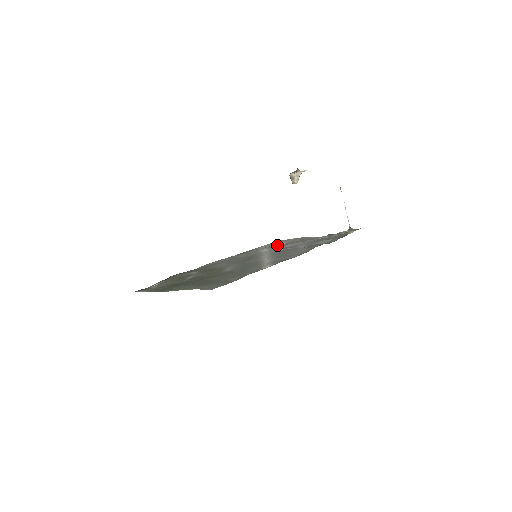
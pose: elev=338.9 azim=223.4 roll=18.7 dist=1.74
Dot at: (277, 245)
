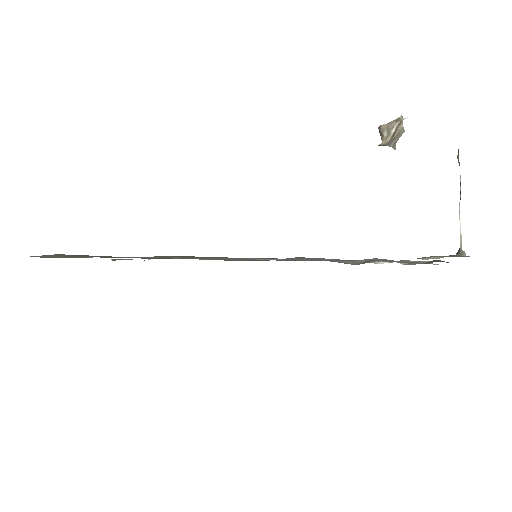
Dot at: (372, 262)
